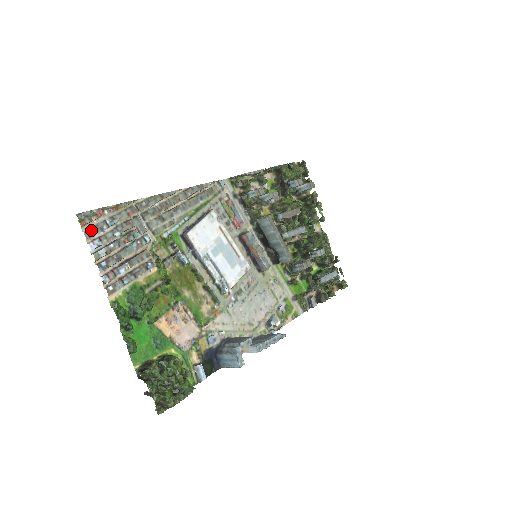
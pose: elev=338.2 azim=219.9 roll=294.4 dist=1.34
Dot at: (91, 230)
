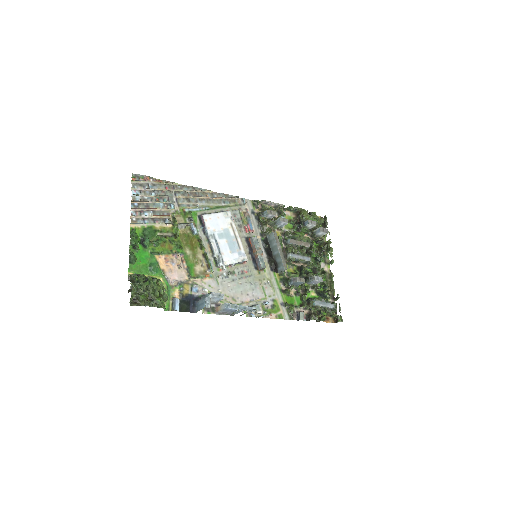
Dot at: (137, 185)
